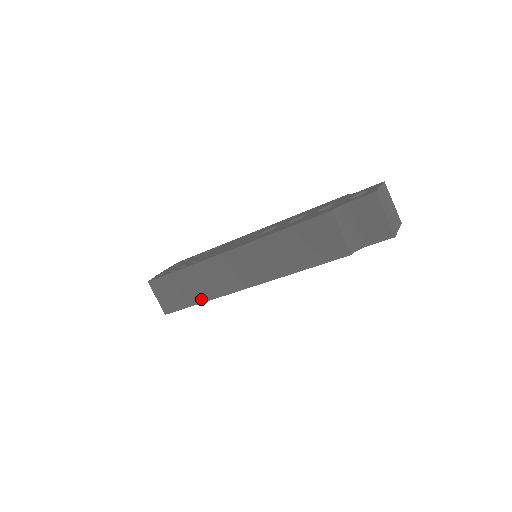
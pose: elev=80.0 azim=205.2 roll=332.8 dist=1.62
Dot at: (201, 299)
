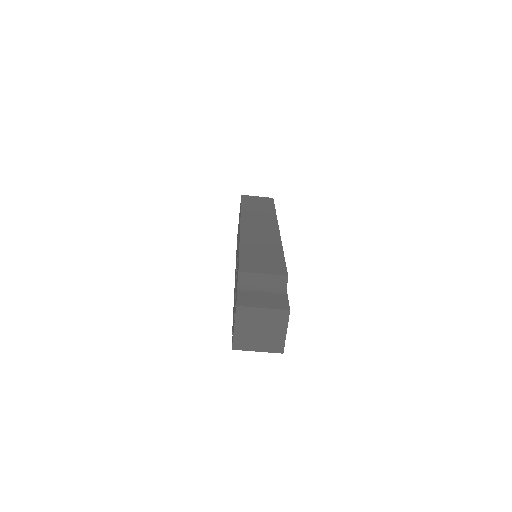
Dot at: occluded
